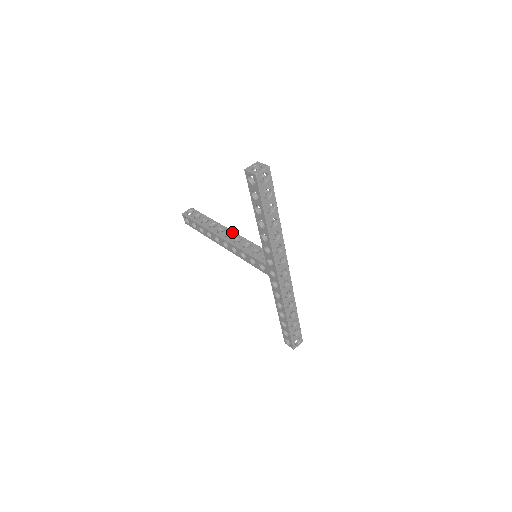
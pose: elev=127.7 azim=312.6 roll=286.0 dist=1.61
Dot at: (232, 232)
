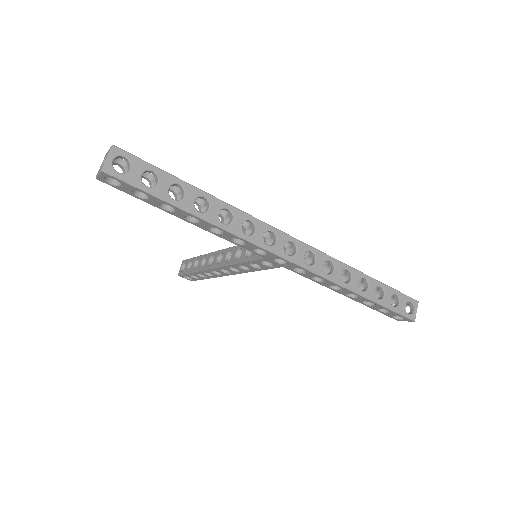
Dot at: (220, 252)
